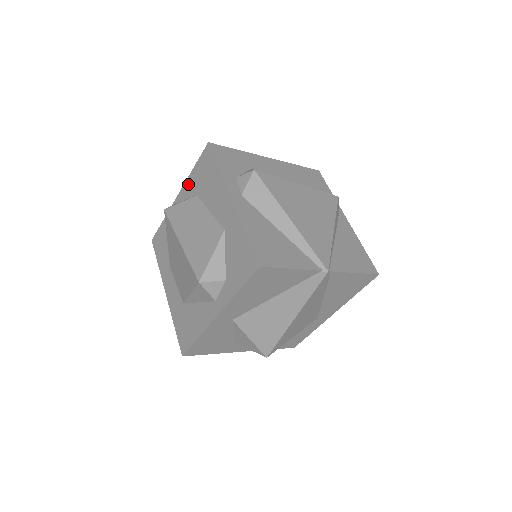
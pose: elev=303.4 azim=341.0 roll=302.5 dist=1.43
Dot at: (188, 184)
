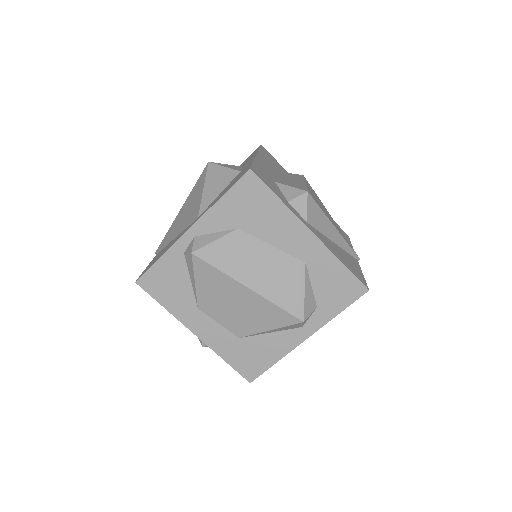
Dot at: (214, 215)
